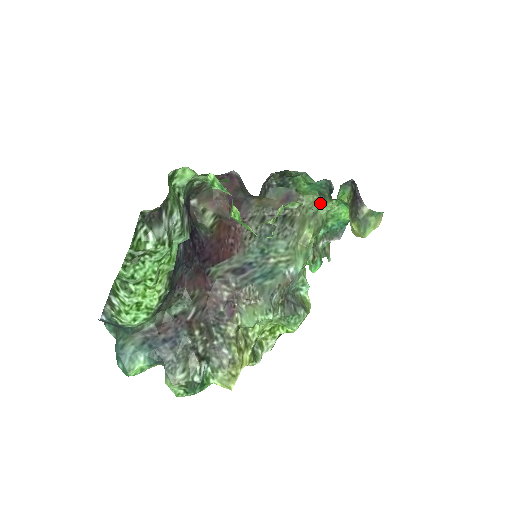
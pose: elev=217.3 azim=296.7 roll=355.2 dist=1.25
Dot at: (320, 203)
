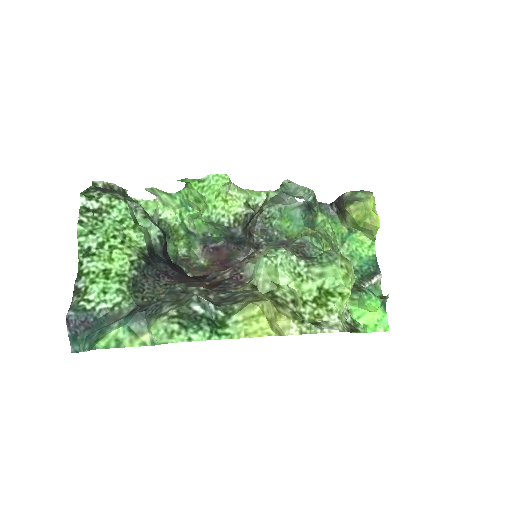
Dot at: occluded
